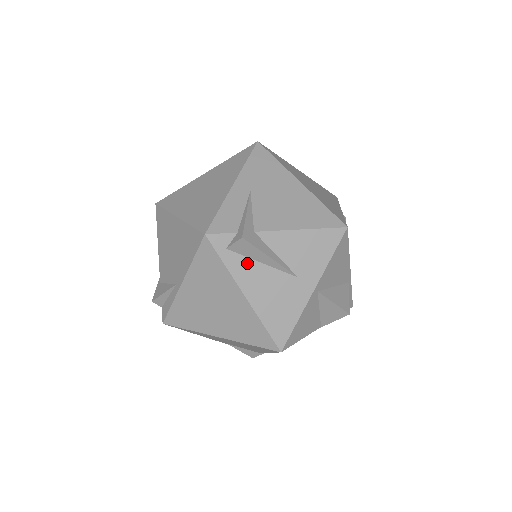
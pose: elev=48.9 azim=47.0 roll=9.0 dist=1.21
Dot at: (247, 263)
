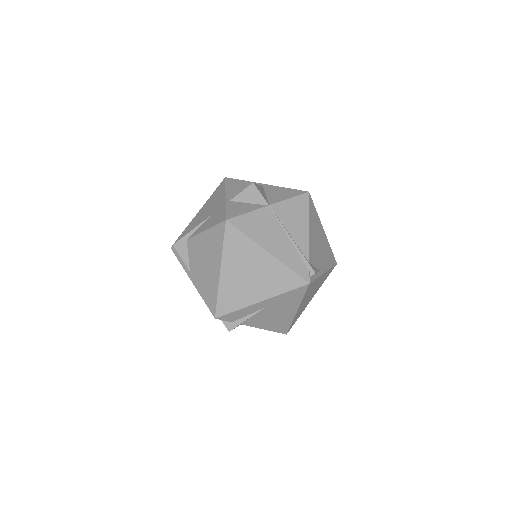
Dot at: occluded
